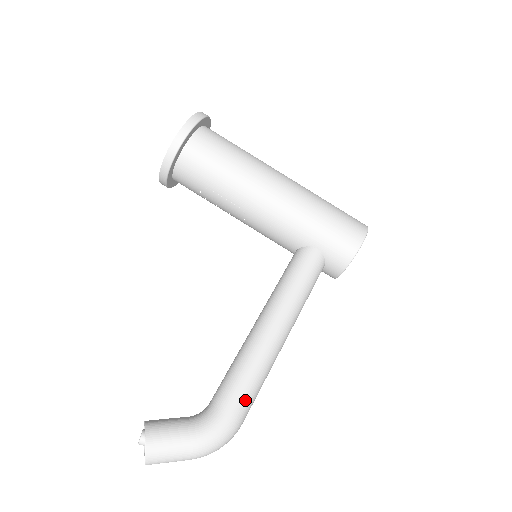
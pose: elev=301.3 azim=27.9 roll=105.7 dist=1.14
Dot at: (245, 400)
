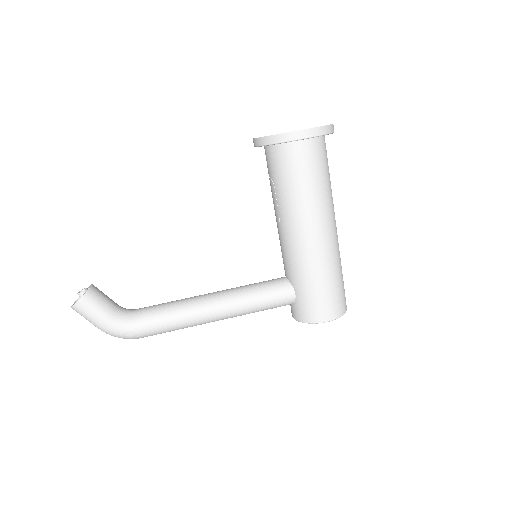
Dot at: (153, 331)
